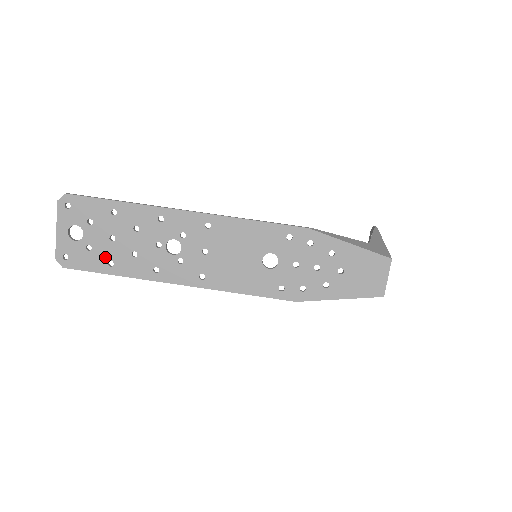
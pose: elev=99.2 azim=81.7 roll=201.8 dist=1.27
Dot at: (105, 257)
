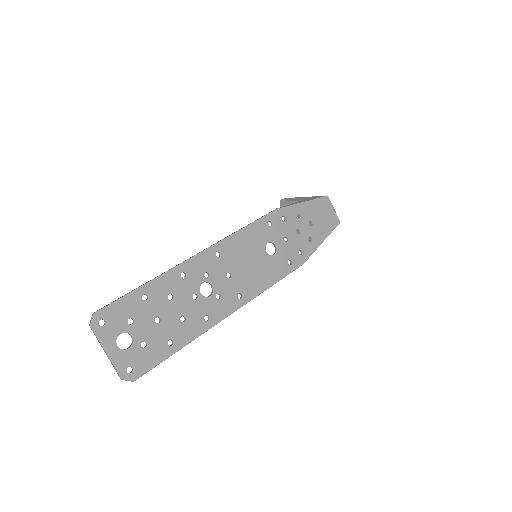
Dot at: (162, 341)
